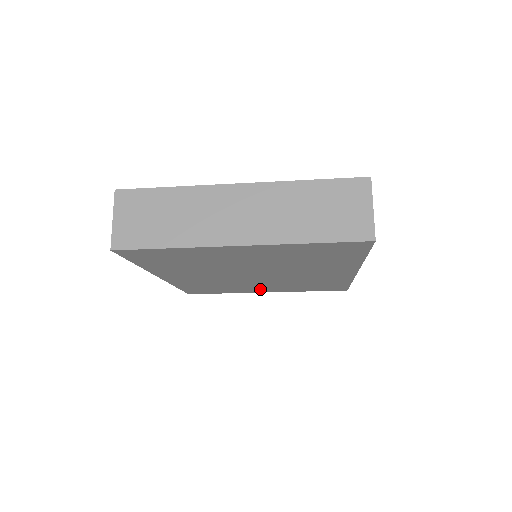
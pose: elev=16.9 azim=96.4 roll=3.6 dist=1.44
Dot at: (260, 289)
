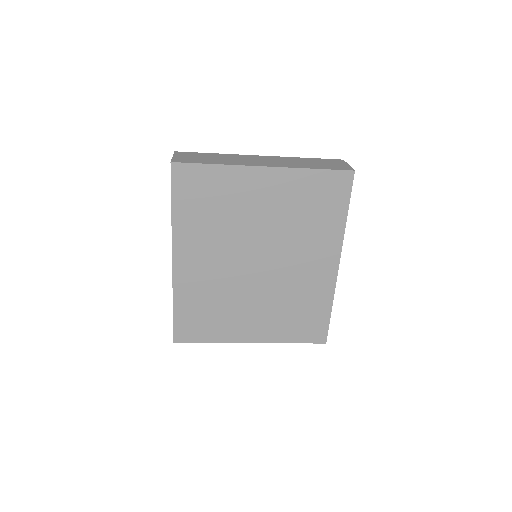
Dot at: (248, 327)
